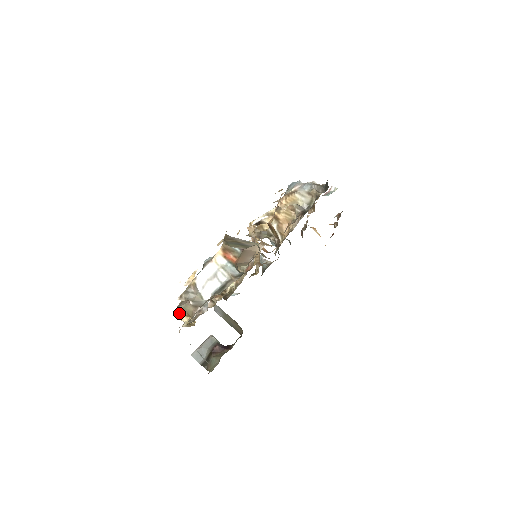
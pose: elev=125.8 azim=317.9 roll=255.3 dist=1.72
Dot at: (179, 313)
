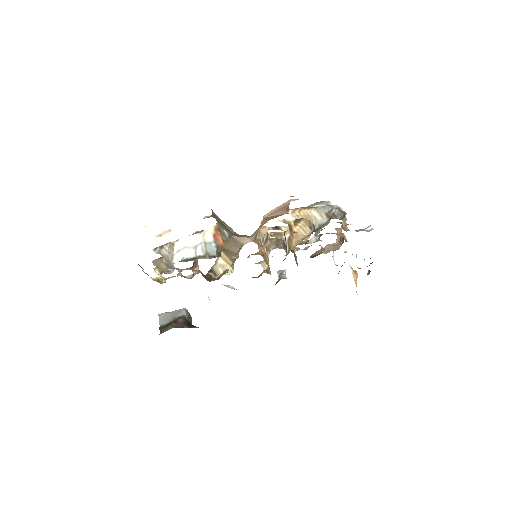
Dot at: occluded
